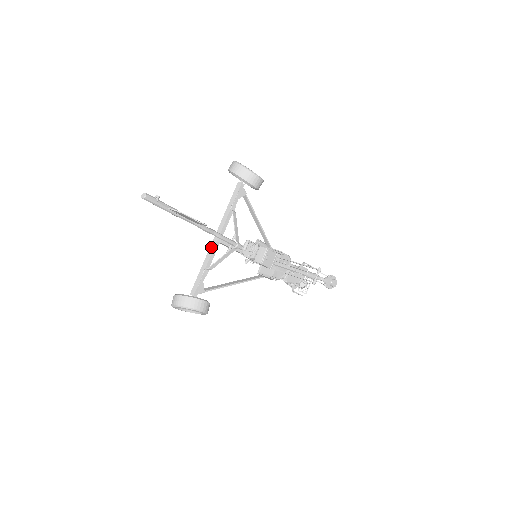
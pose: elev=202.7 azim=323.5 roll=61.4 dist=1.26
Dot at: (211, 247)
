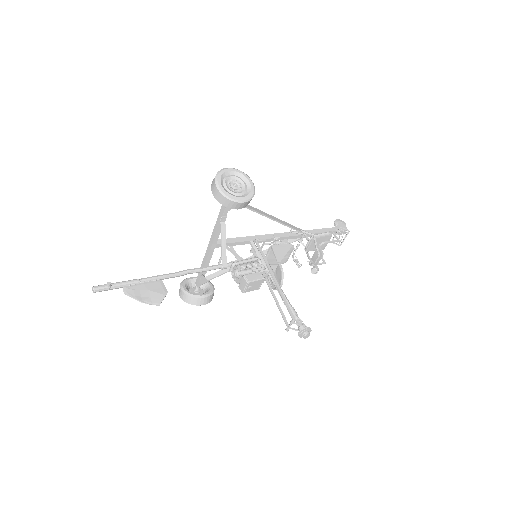
Dot at: (207, 251)
